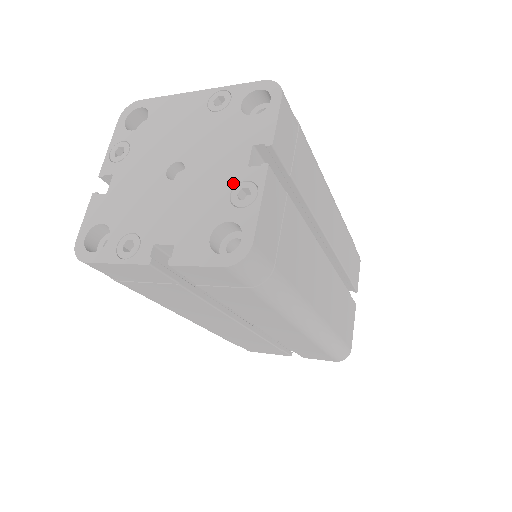
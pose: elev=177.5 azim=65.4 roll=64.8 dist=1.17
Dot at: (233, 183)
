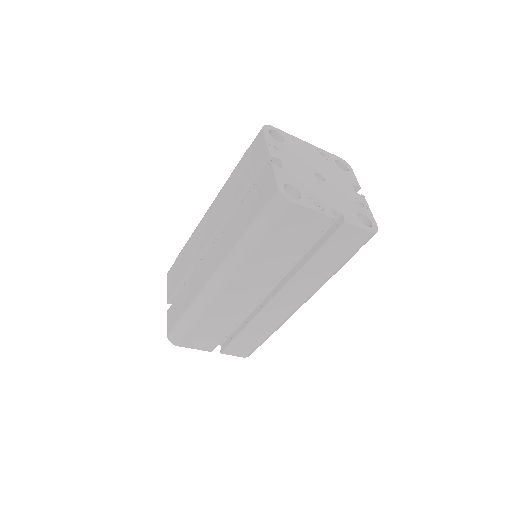
Dot at: (354, 197)
